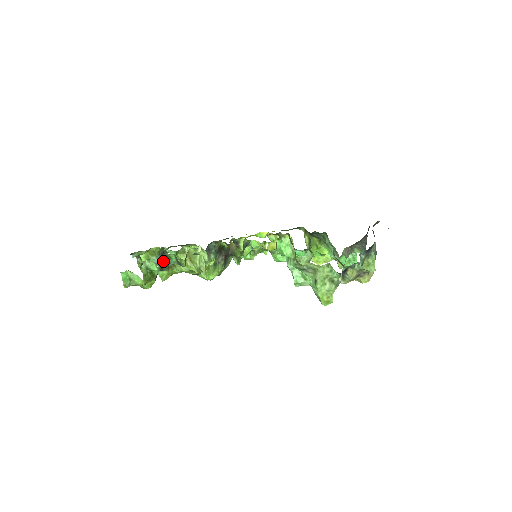
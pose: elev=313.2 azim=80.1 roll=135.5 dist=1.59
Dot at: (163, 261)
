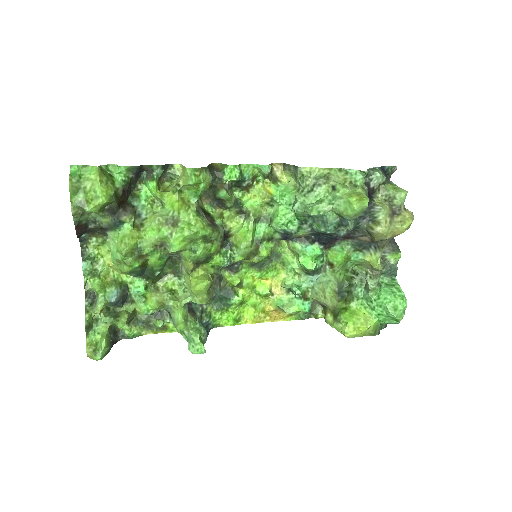
Dot at: (128, 200)
